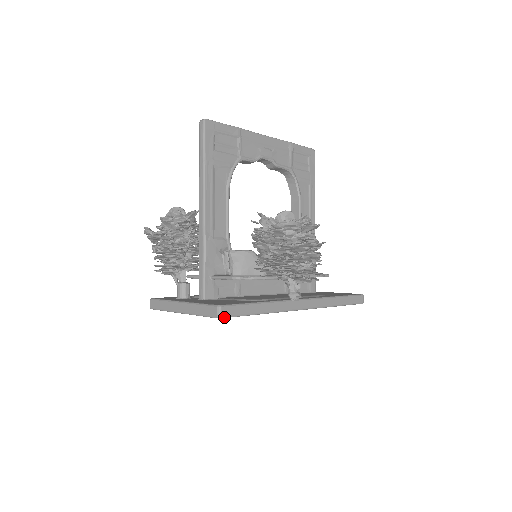
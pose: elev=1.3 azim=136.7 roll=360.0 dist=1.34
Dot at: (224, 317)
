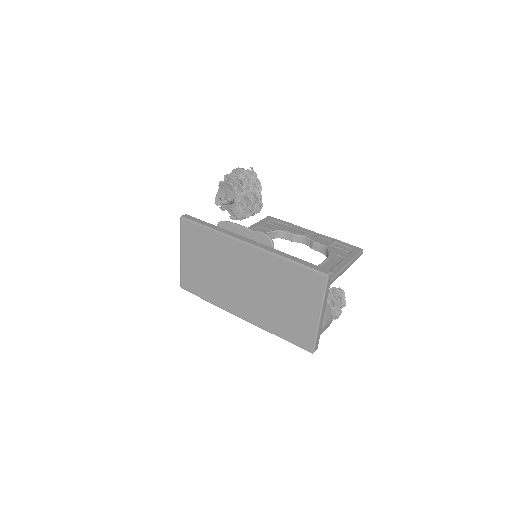
Dot at: (184, 218)
